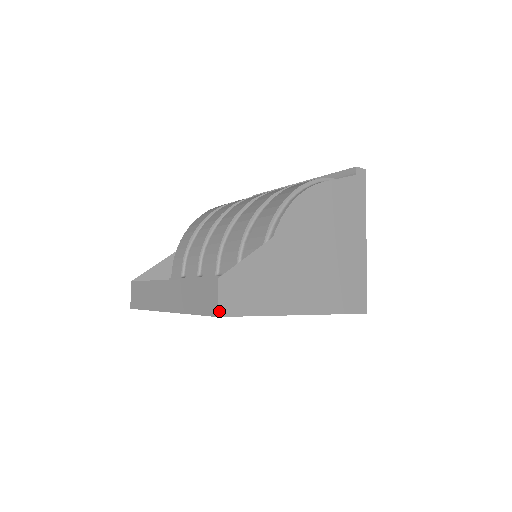
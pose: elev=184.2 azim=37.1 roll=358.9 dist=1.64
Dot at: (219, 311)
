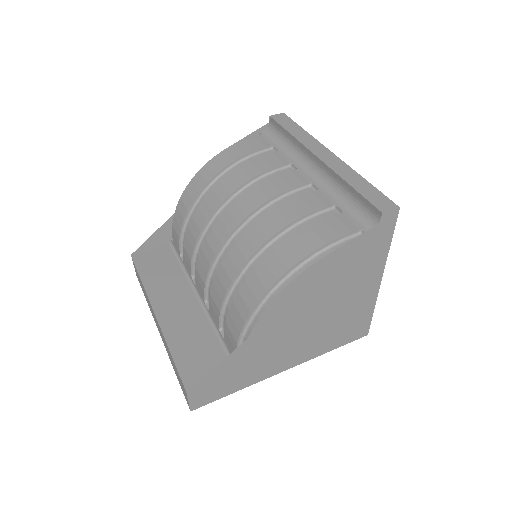
Dot at: (191, 408)
